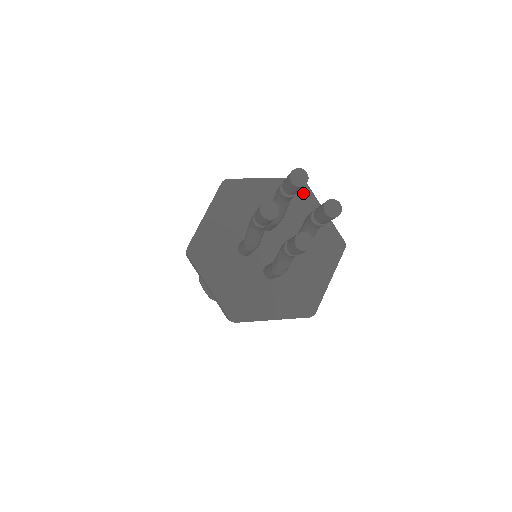
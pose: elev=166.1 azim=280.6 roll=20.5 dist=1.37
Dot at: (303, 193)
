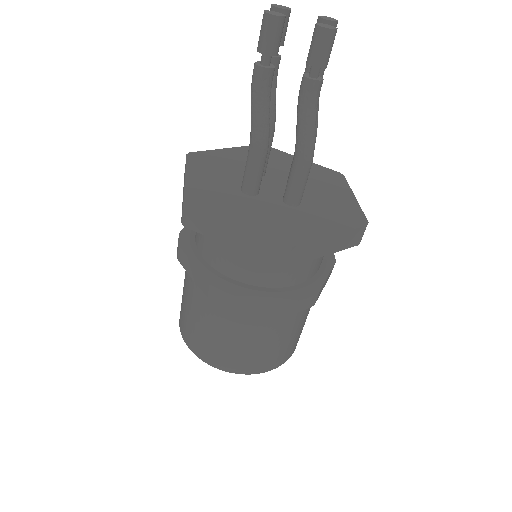
Dot at: (272, 152)
